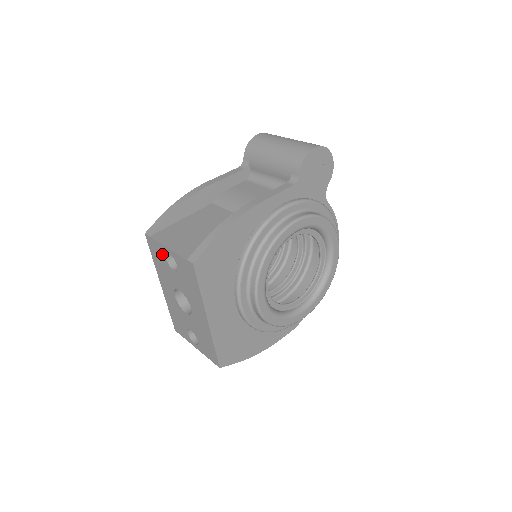
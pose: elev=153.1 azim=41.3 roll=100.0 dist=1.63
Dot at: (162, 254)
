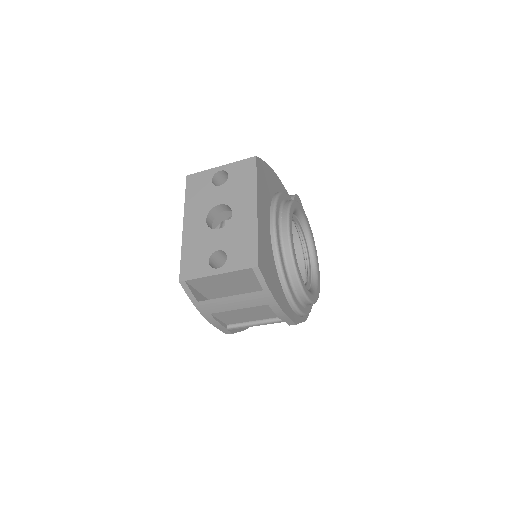
Dot at: (207, 179)
